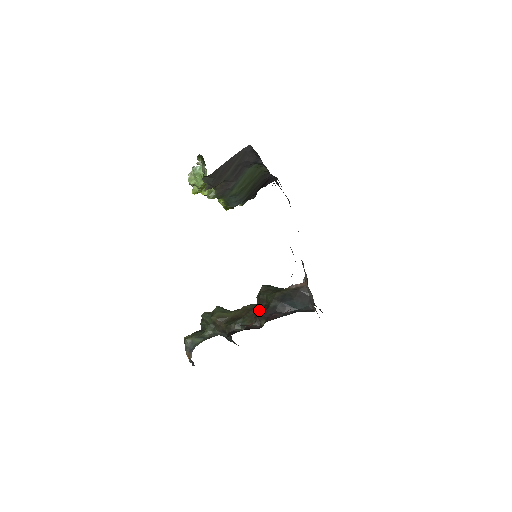
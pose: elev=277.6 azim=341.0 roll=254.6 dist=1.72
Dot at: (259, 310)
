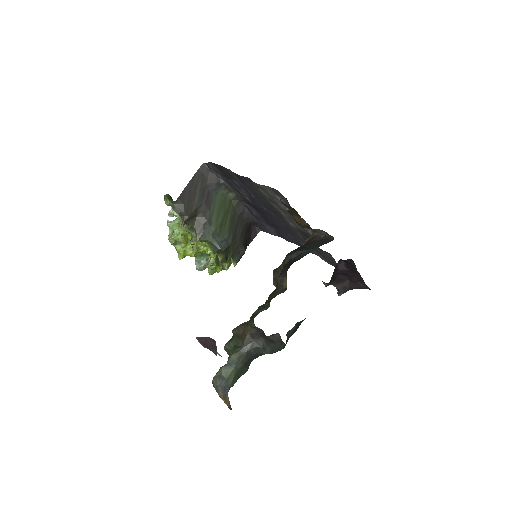
Dot at: occluded
